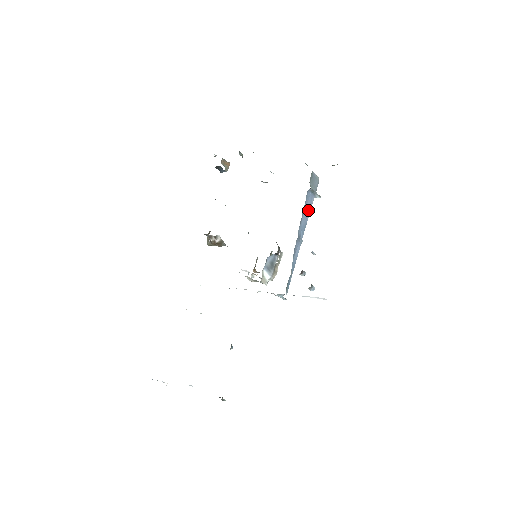
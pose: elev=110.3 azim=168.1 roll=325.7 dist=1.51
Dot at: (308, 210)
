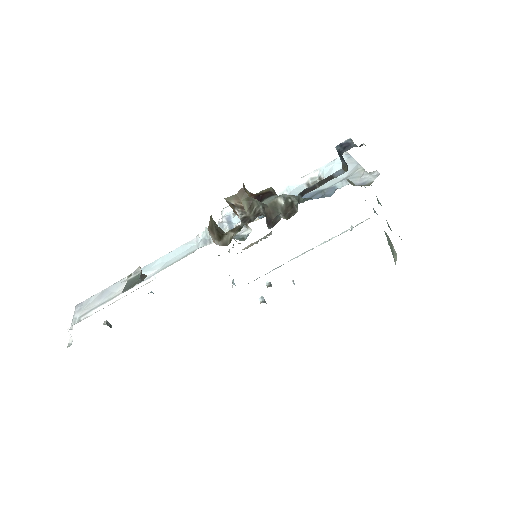
Dot at: occluded
